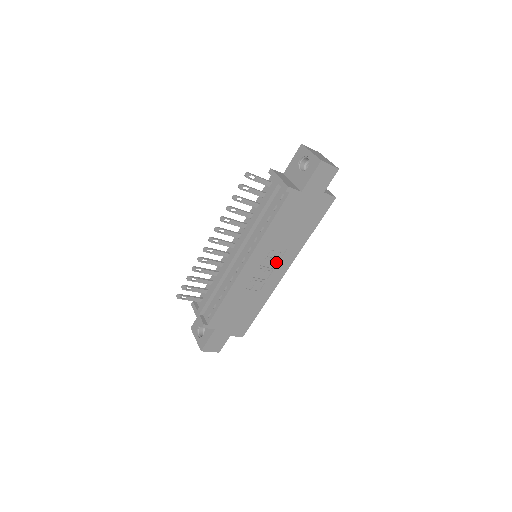
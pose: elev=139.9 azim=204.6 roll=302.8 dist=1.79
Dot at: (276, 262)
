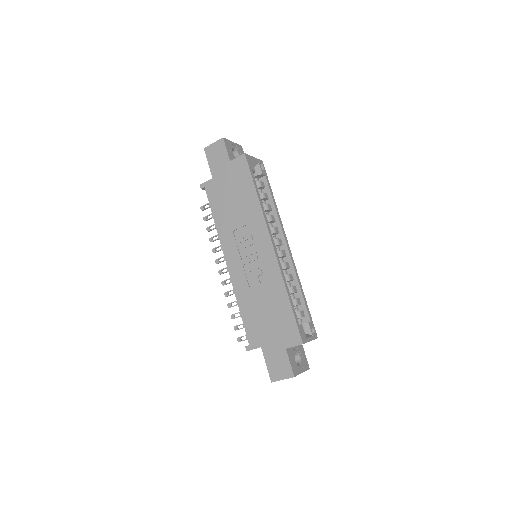
Dot at: (252, 243)
